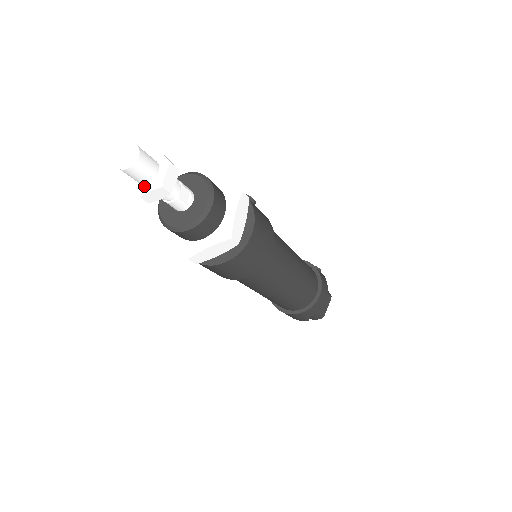
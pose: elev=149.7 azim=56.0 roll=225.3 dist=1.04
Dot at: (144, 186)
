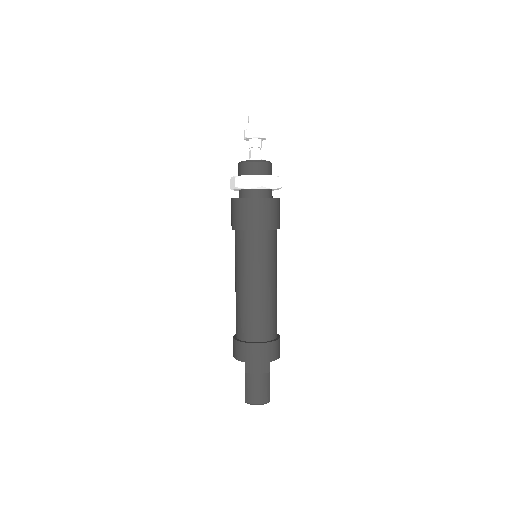
Dot at: (257, 129)
